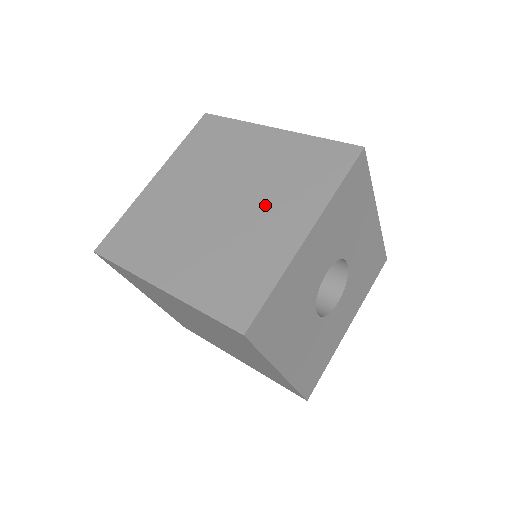
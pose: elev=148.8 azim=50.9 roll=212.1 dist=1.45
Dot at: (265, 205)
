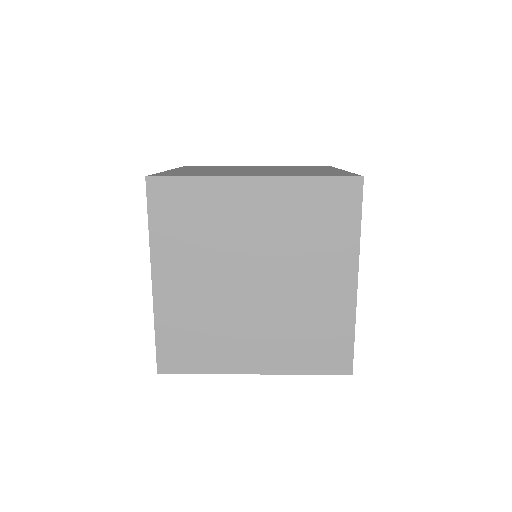
Dot at: (295, 169)
